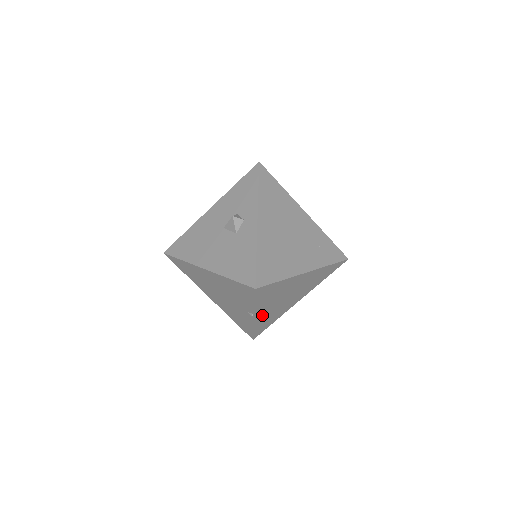
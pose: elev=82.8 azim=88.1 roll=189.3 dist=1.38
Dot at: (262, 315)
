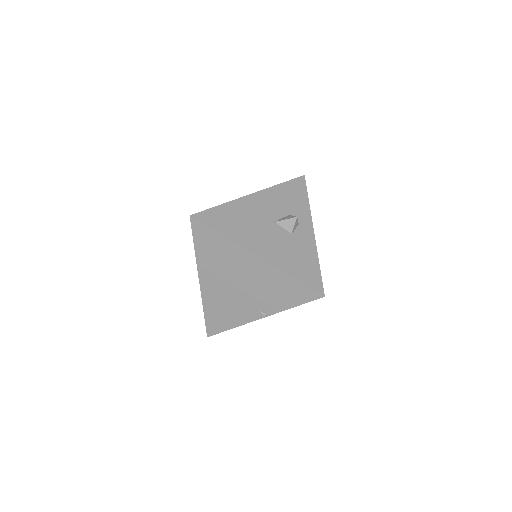
Dot at: occluded
